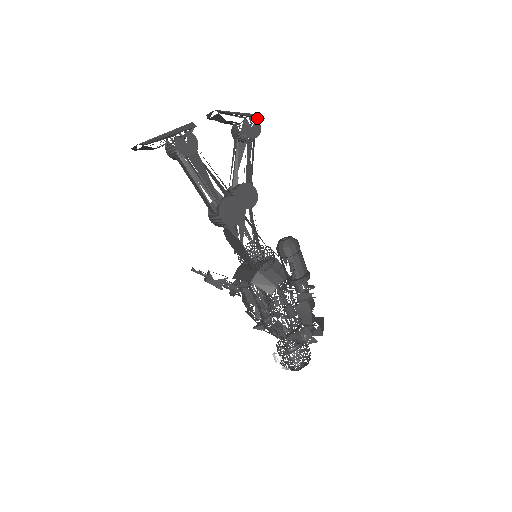
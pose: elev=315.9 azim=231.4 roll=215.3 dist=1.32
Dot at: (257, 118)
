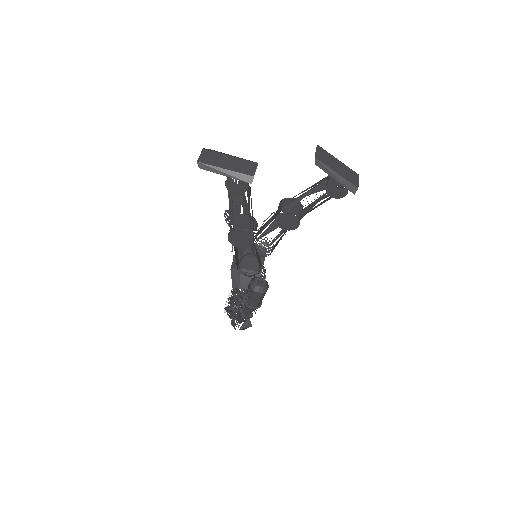
Dot at: (349, 188)
